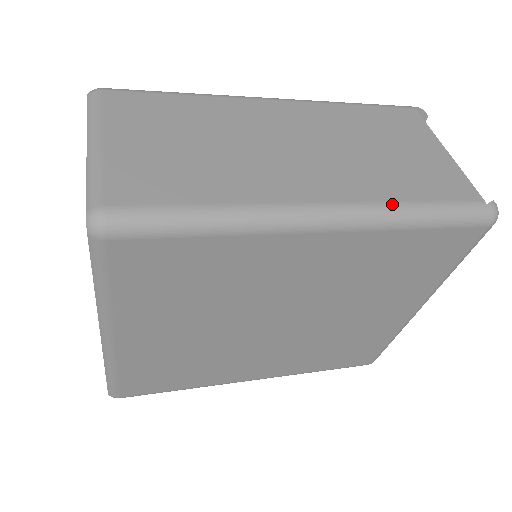
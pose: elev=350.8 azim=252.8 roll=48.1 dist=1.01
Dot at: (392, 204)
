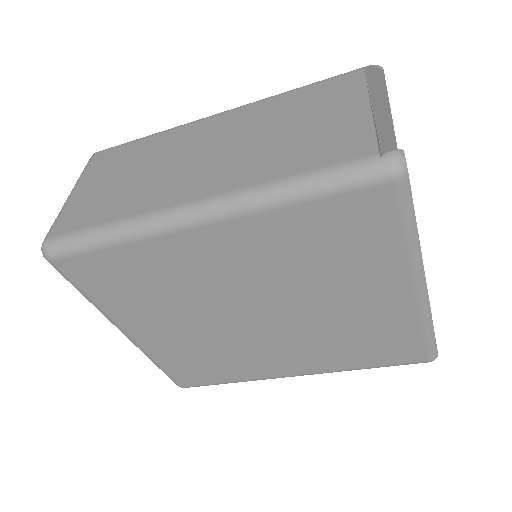
Dot at: (261, 185)
